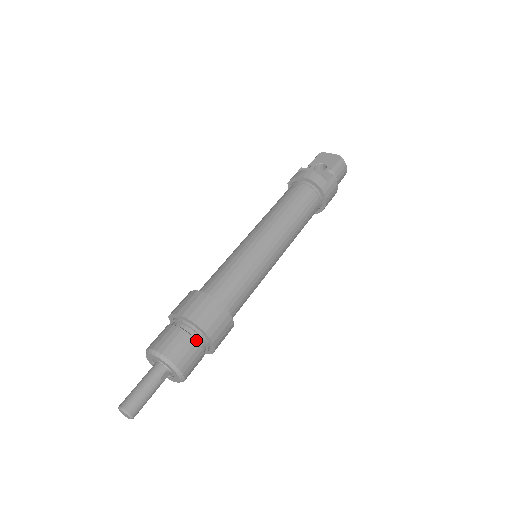
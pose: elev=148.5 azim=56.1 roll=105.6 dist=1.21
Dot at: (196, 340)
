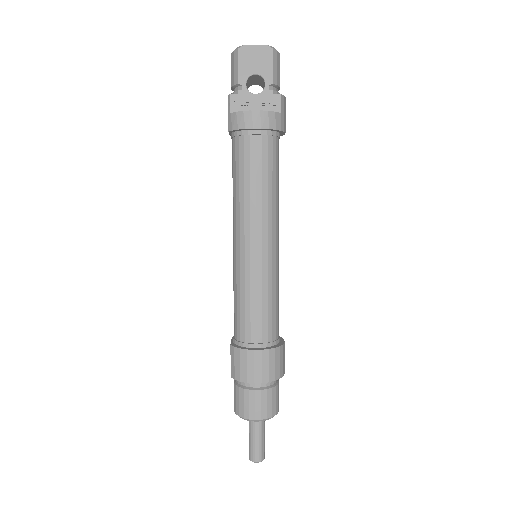
Dot at: (275, 386)
